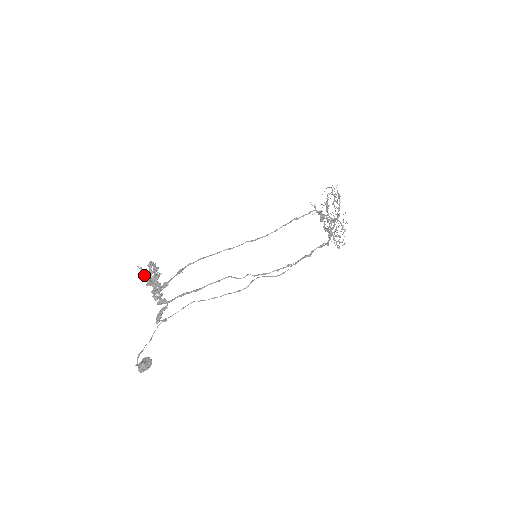
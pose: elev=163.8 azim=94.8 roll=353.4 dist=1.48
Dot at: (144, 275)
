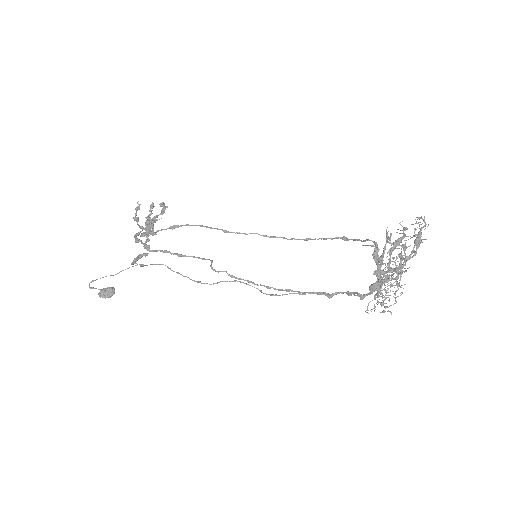
Dot at: (135, 213)
